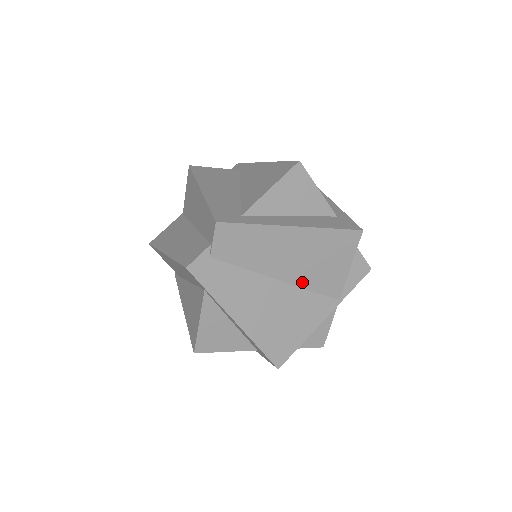
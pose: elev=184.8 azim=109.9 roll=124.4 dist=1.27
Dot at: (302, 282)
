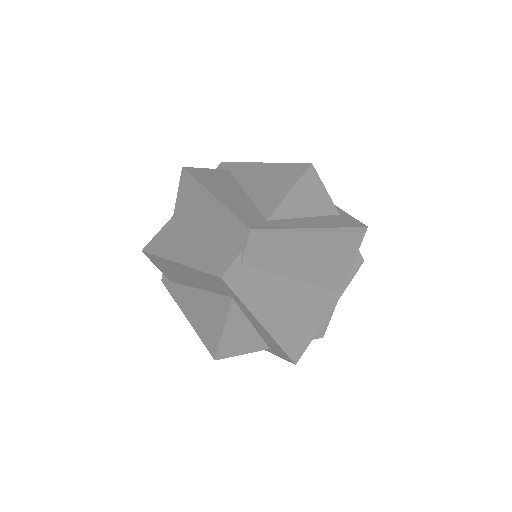
Dot at: (314, 279)
